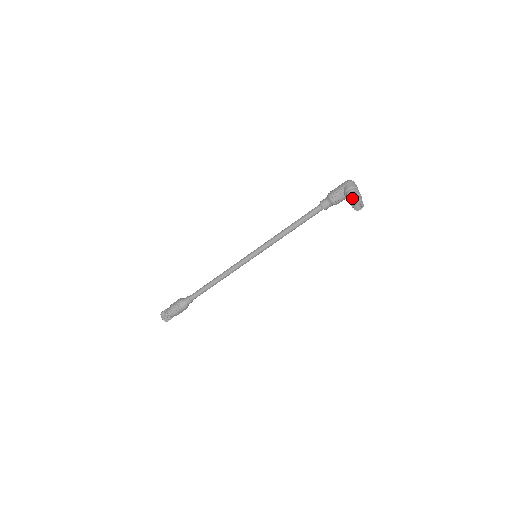
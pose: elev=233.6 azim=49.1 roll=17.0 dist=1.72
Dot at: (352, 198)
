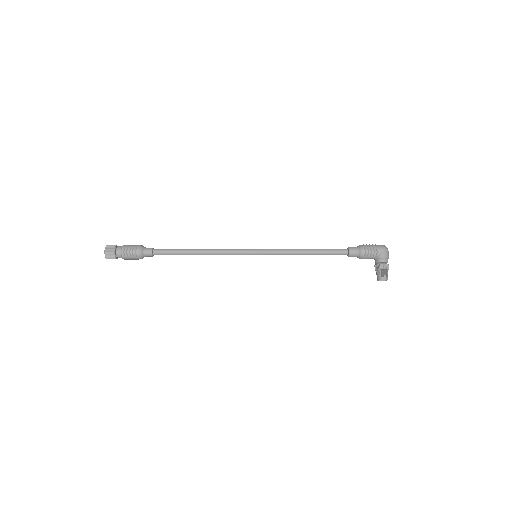
Dot at: (383, 270)
